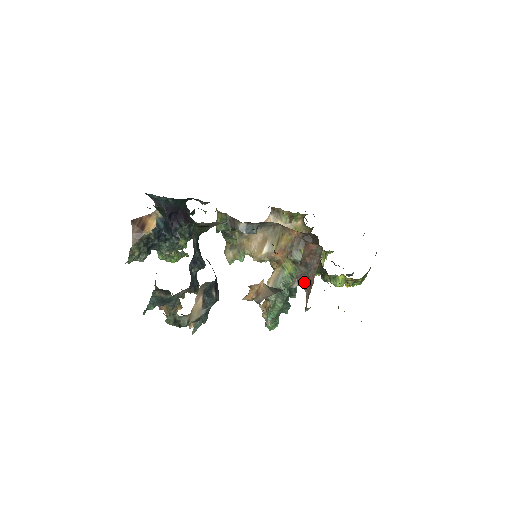
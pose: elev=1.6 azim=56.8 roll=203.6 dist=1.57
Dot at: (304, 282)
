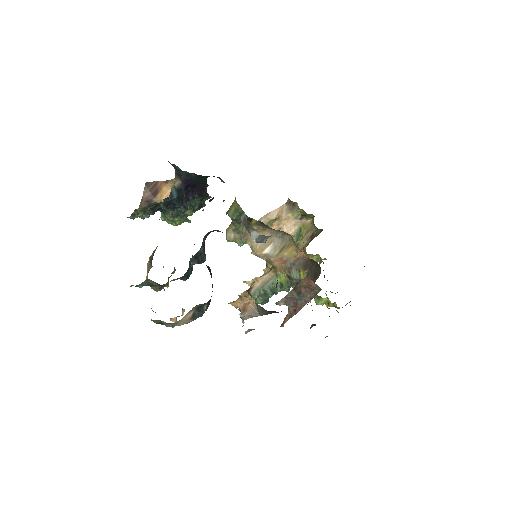
Dot at: (291, 305)
